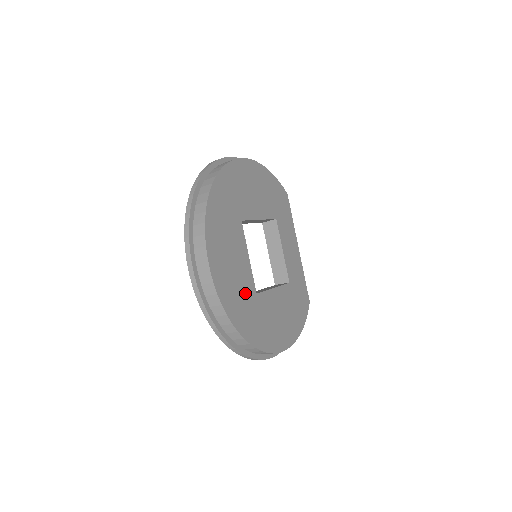
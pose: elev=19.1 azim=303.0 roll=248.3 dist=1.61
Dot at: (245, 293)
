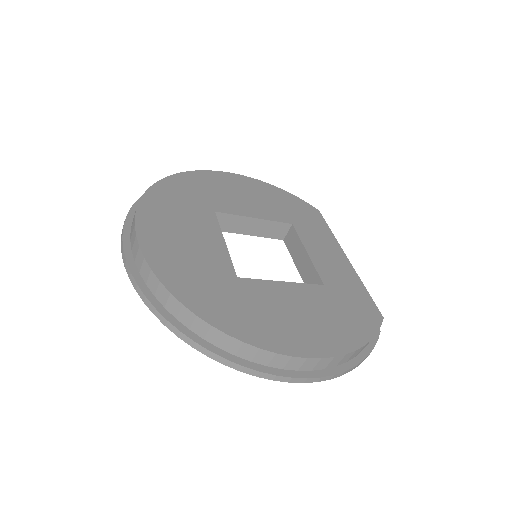
Dot at: (209, 271)
